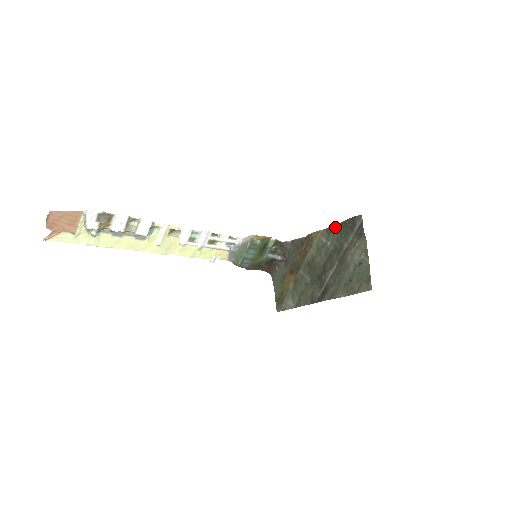
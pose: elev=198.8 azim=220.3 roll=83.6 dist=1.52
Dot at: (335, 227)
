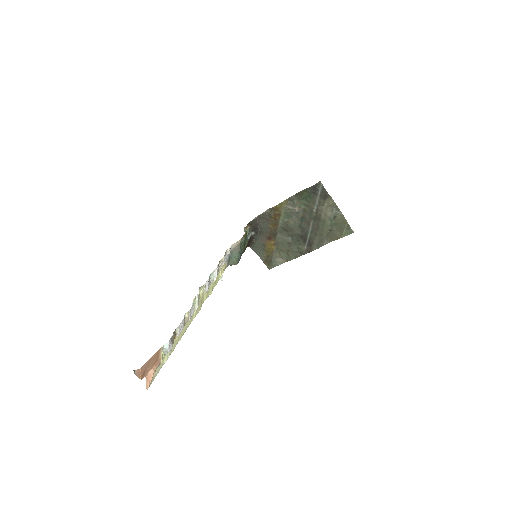
Dot at: (297, 195)
